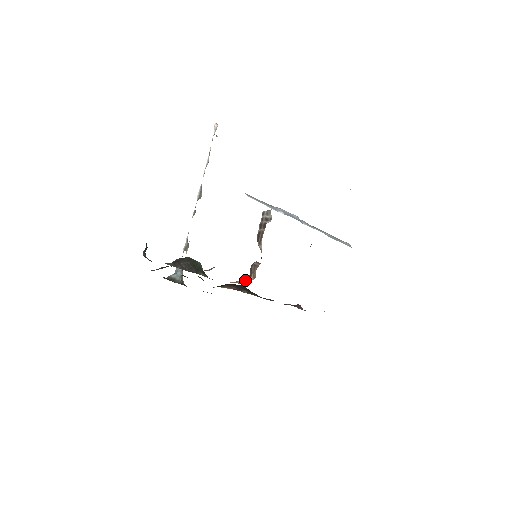
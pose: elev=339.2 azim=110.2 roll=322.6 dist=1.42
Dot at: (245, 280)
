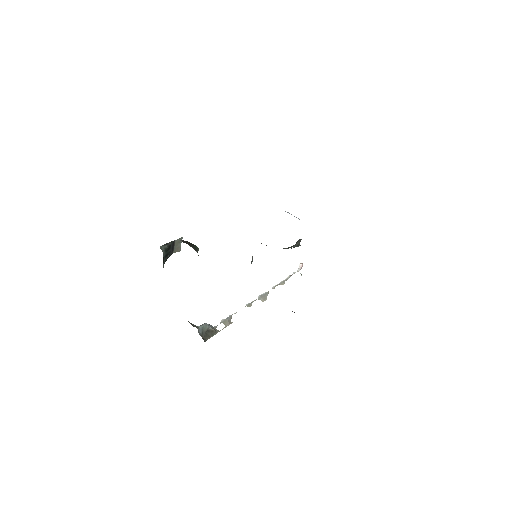
Dot at: occluded
